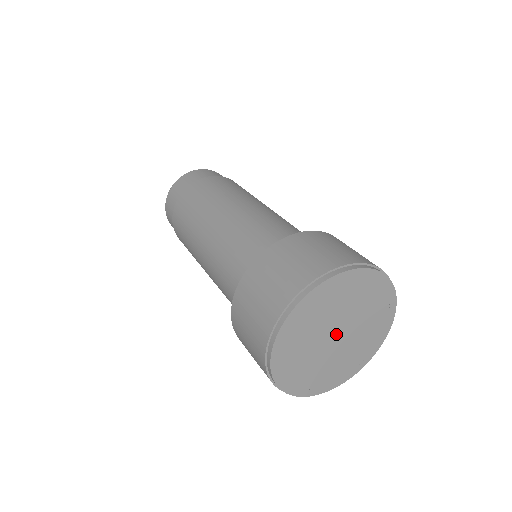
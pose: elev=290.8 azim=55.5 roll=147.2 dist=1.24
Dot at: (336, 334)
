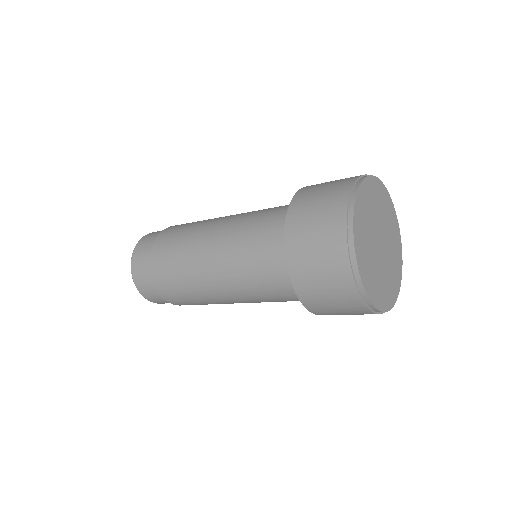
Dot at: (379, 242)
